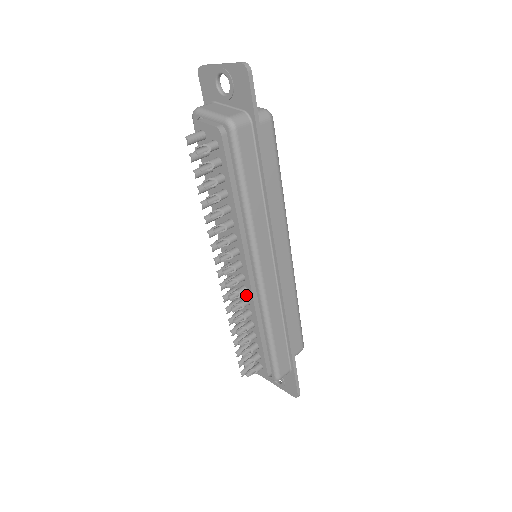
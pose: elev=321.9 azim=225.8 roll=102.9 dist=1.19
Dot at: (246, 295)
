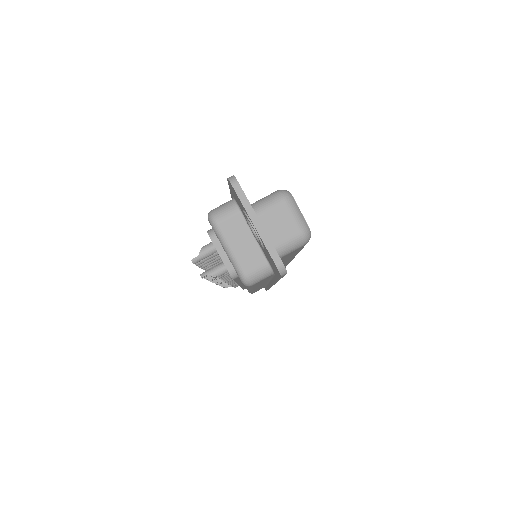
Dot at: occluded
